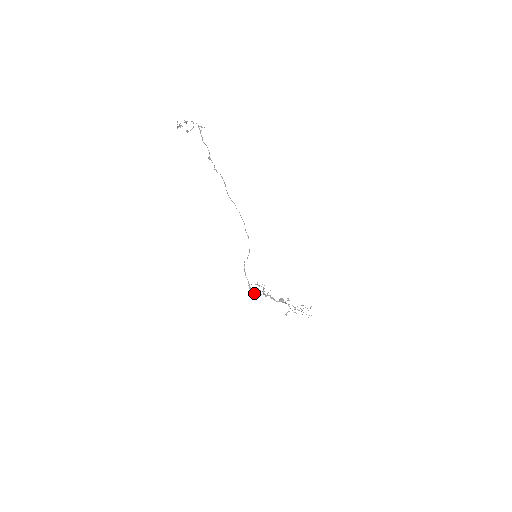
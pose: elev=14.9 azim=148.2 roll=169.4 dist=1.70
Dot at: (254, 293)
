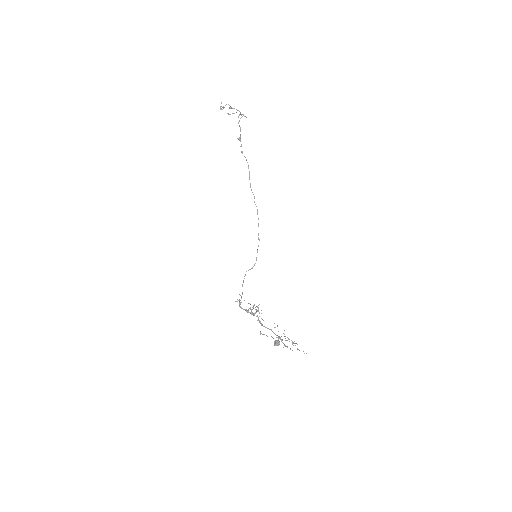
Dot at: (241, 307)
